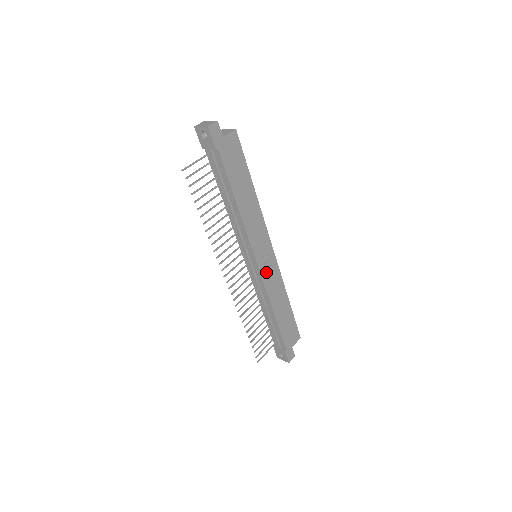
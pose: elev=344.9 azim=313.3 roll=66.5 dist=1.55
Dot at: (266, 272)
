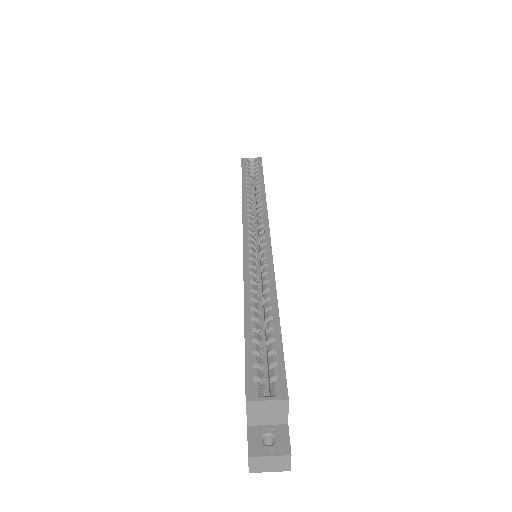
Dot at: occluded
